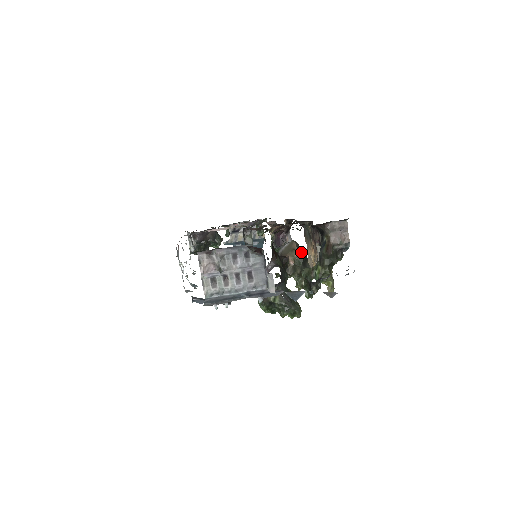
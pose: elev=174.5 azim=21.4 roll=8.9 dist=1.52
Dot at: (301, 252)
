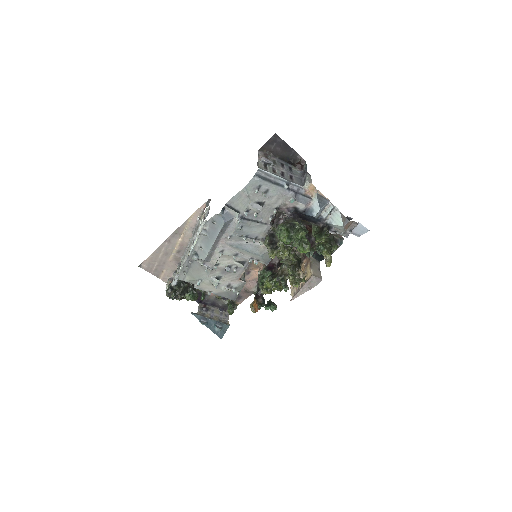
Dot at: (297, 256)
